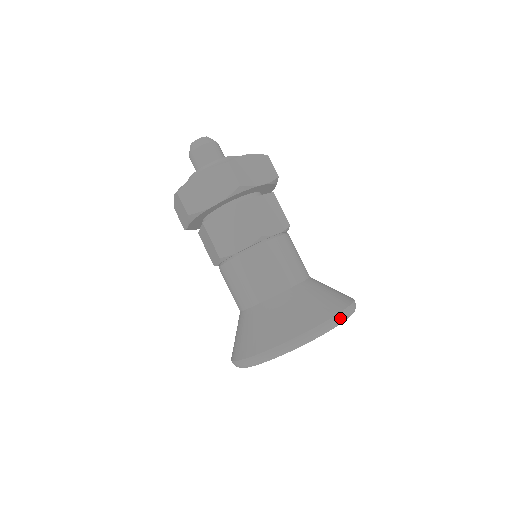
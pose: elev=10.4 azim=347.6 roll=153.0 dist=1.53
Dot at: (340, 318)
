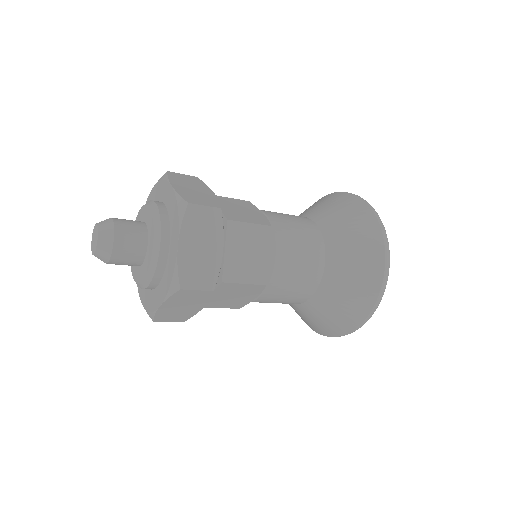
Dot at: (387, 277)
